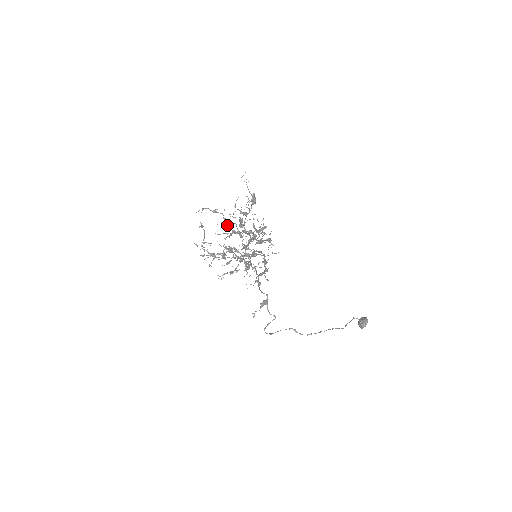
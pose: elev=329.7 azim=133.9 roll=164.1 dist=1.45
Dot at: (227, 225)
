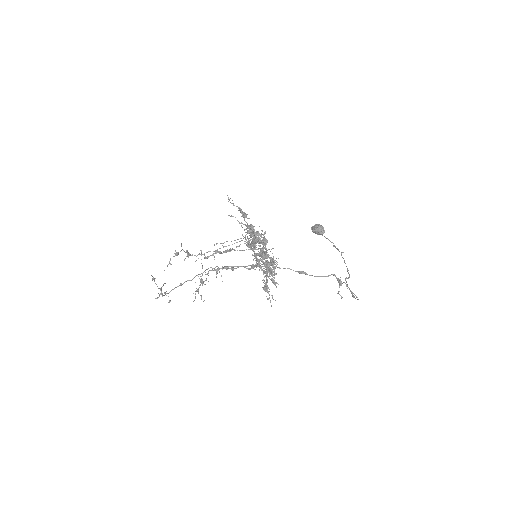
Dot at: (190, 255)
